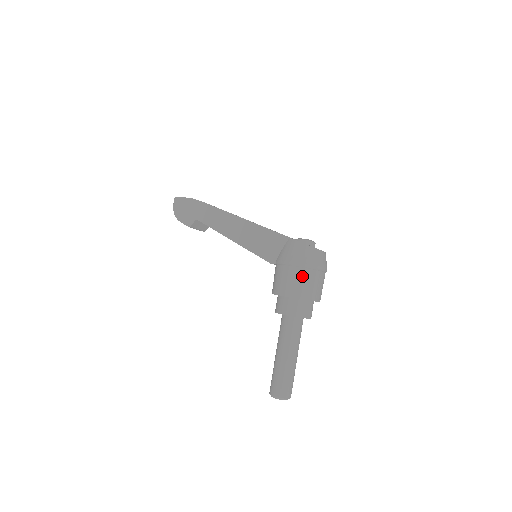
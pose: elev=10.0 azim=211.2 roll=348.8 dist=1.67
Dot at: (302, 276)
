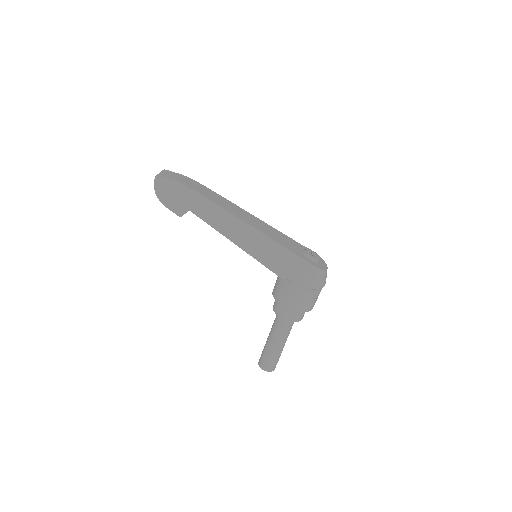
Dot at: (312, 296)
